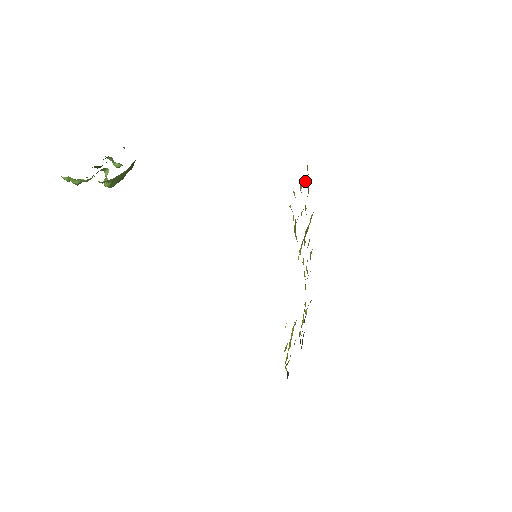
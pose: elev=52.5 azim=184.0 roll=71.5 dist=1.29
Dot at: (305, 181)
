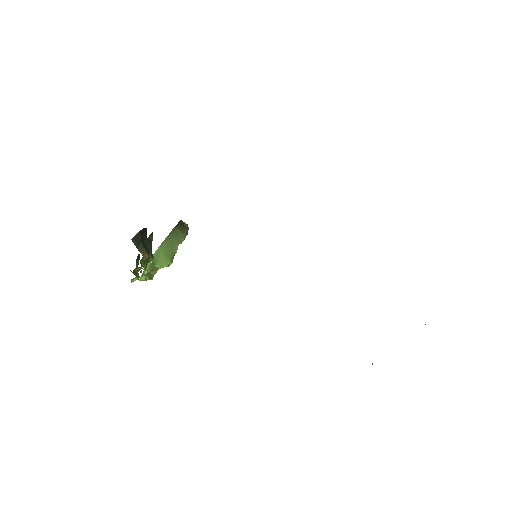
Dot at: occluded
